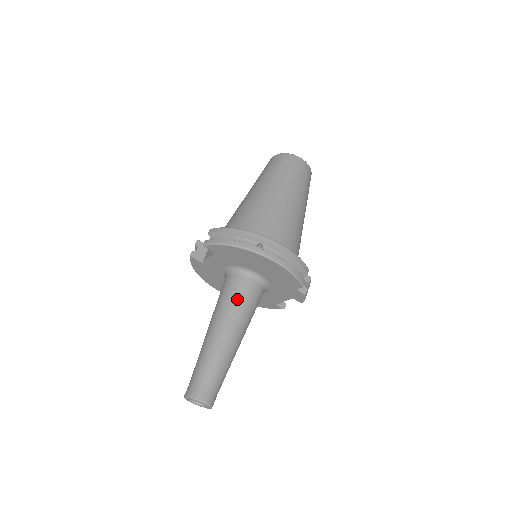
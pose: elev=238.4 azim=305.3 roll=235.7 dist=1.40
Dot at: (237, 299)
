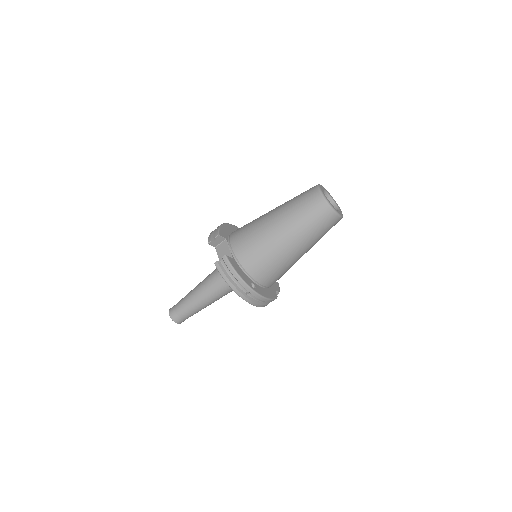
Dot at: (223, 289)
